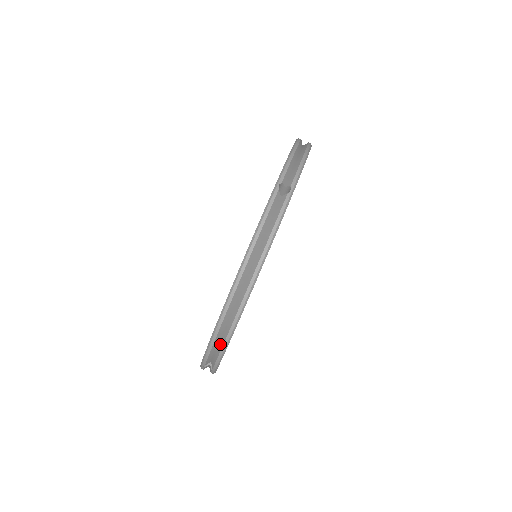
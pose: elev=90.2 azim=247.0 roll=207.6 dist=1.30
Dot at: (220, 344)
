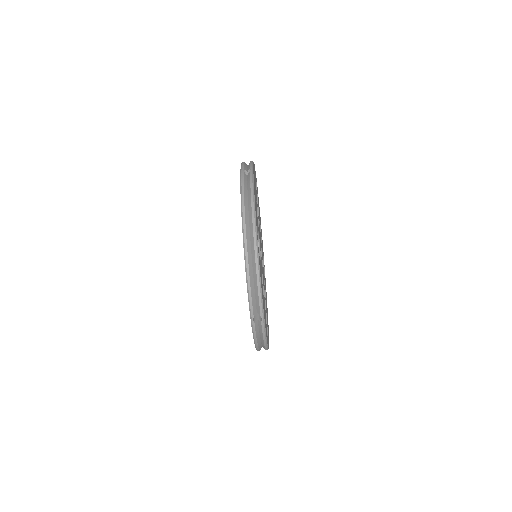
Dot at: (255, 280)
